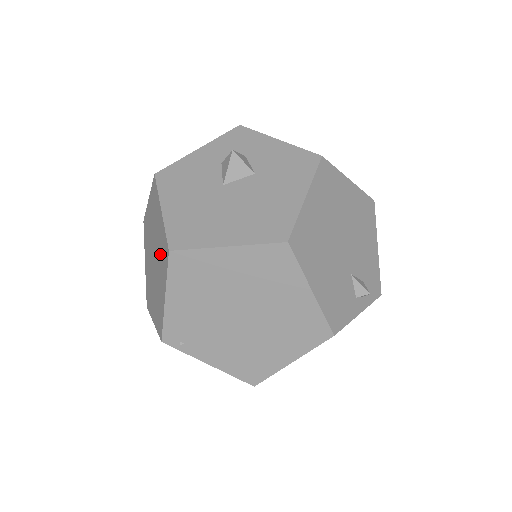
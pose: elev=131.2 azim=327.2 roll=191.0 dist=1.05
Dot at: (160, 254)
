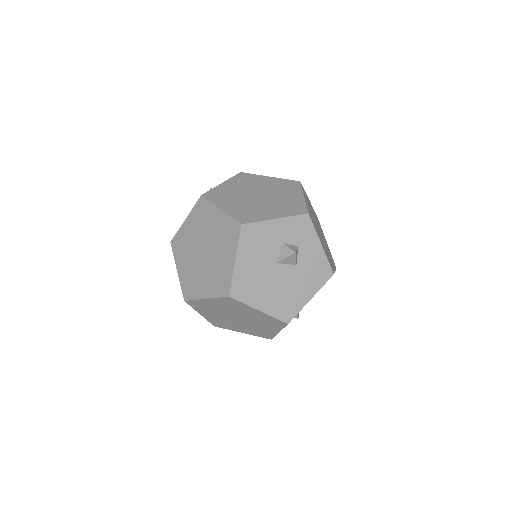
Dot at: (216, 272)
